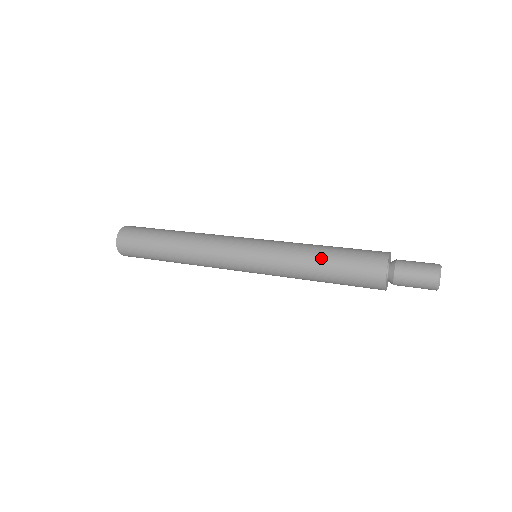
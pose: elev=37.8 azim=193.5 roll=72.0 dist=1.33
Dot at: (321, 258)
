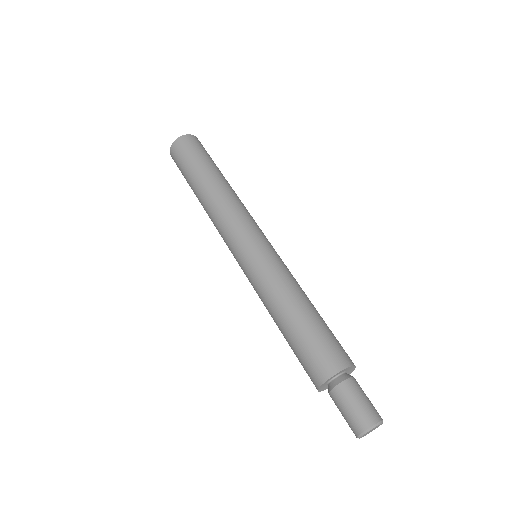
Dot at: (308, 305)
